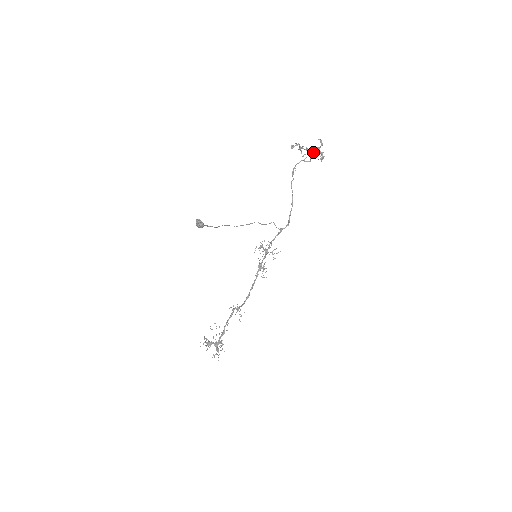
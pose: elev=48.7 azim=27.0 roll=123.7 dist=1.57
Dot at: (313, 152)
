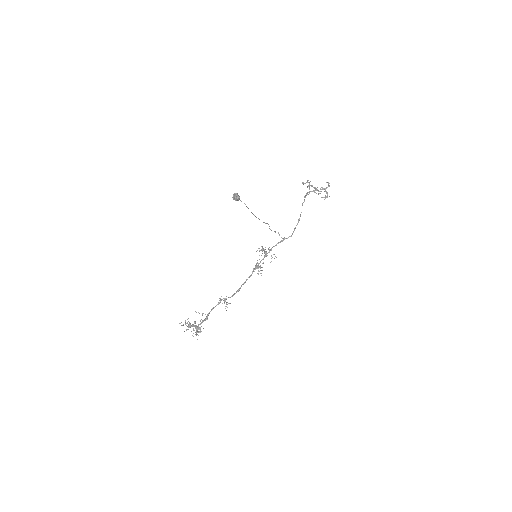
Dot at: occluded
